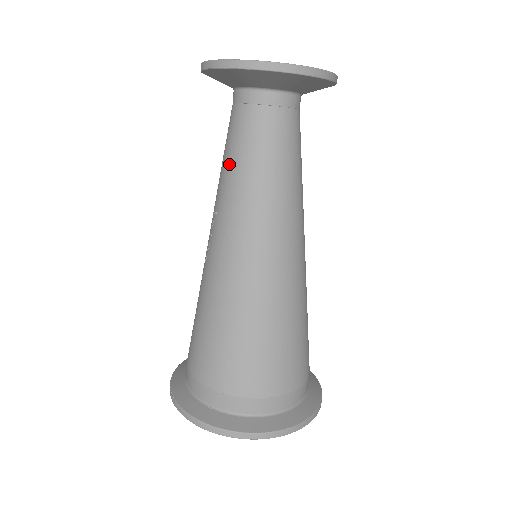
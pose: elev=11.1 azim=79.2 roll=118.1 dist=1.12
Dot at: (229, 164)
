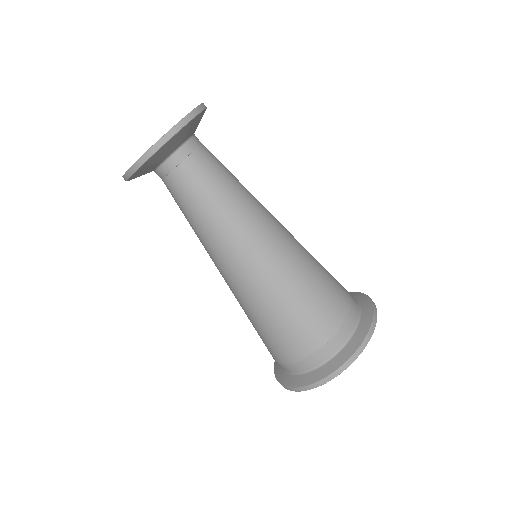
Dot at: occluded
